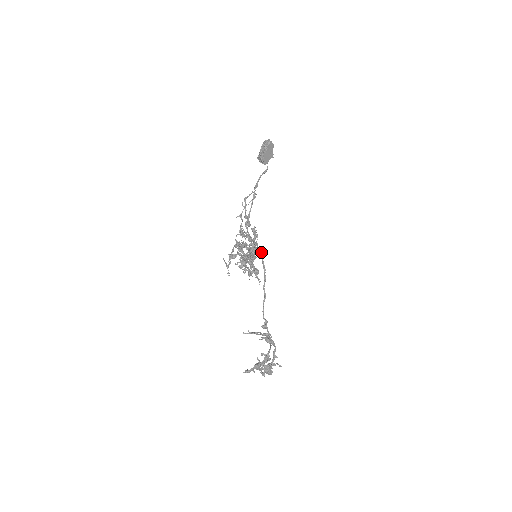
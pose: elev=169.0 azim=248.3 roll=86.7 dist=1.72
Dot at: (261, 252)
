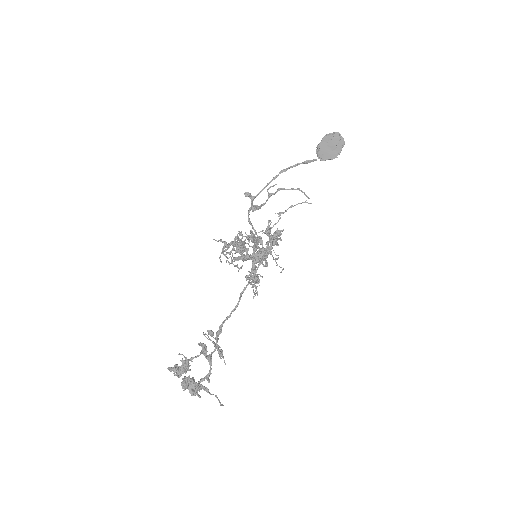
Dot at: (264, 255)
